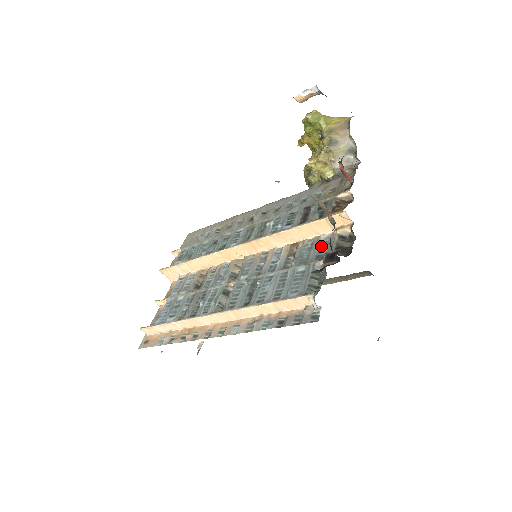
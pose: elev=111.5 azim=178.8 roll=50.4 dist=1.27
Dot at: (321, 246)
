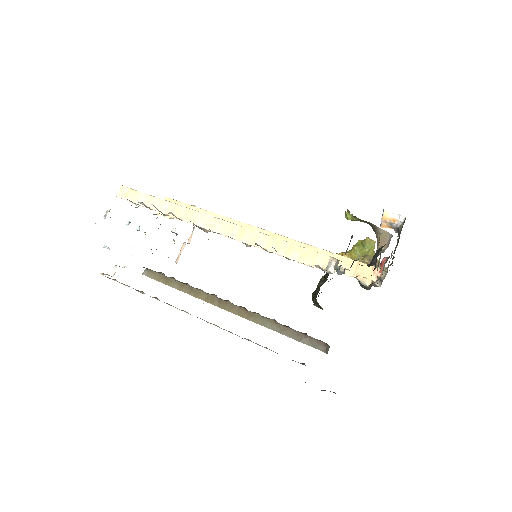
Dot at: occluded
